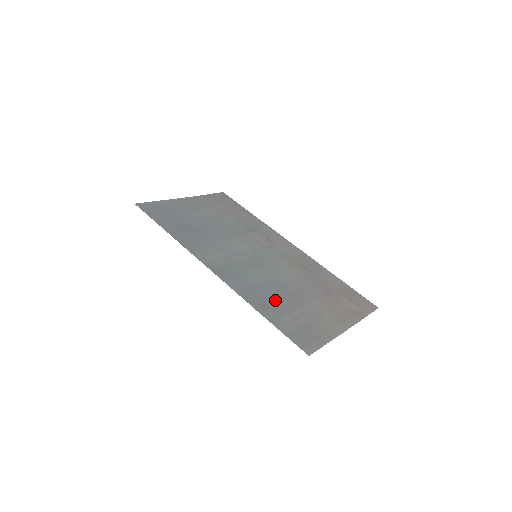
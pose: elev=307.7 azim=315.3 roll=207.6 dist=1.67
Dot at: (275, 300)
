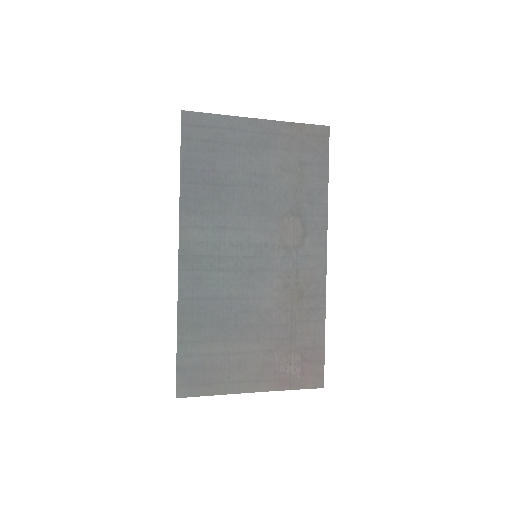
Dot at: (212, 324)
